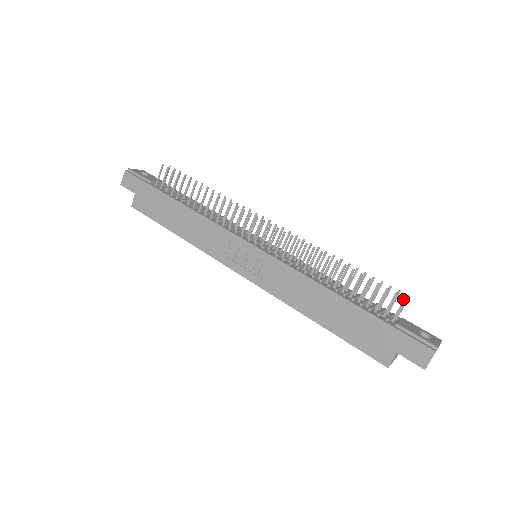
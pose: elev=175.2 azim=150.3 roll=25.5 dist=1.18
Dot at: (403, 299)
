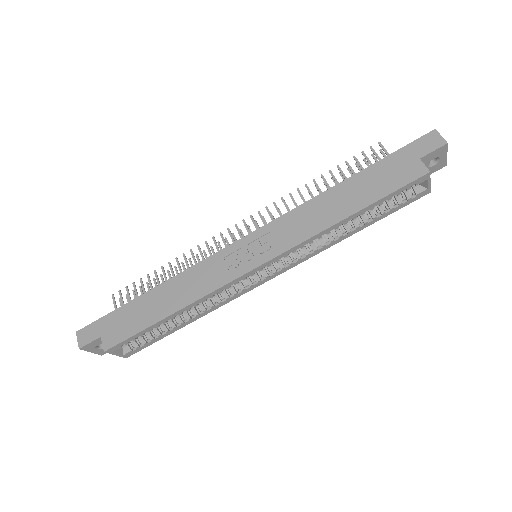
Dot at: occluded
